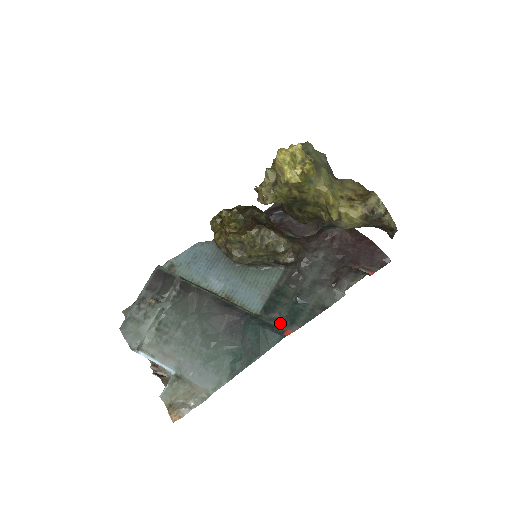
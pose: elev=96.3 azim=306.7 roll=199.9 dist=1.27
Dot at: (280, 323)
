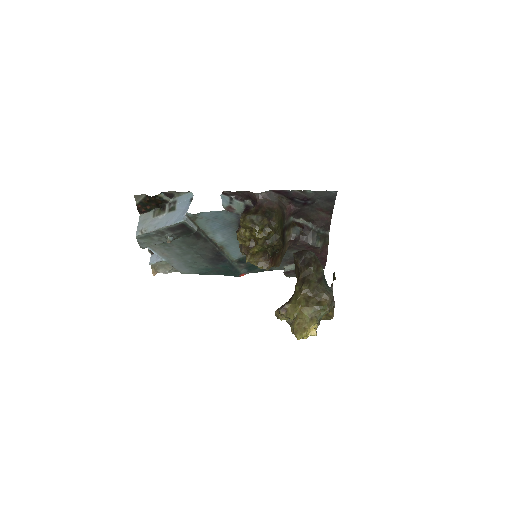
Dot at: (242, 269)
